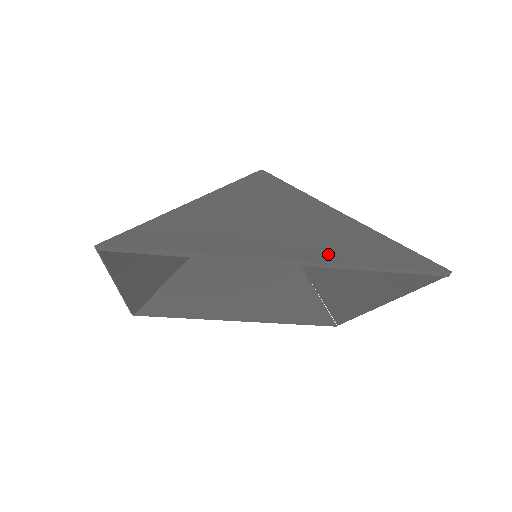
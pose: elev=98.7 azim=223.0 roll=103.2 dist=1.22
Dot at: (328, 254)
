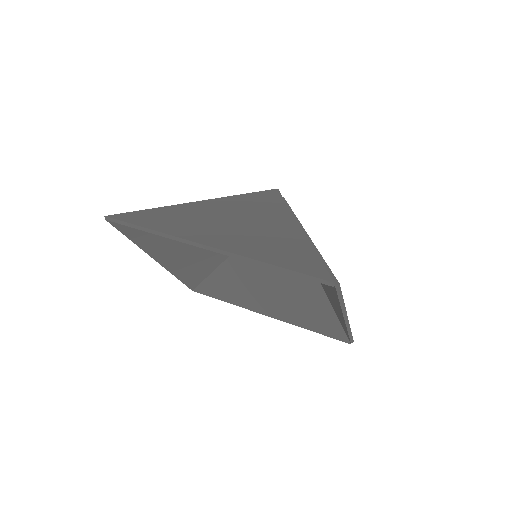
Dot at: (244, 249)
